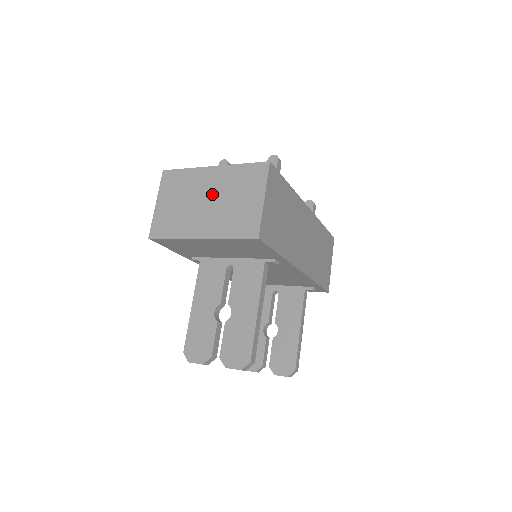
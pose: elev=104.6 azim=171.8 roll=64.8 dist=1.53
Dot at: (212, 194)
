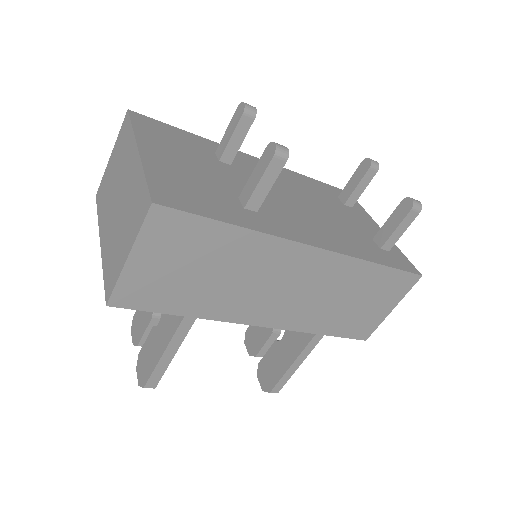
Dot at: (122, 193)
